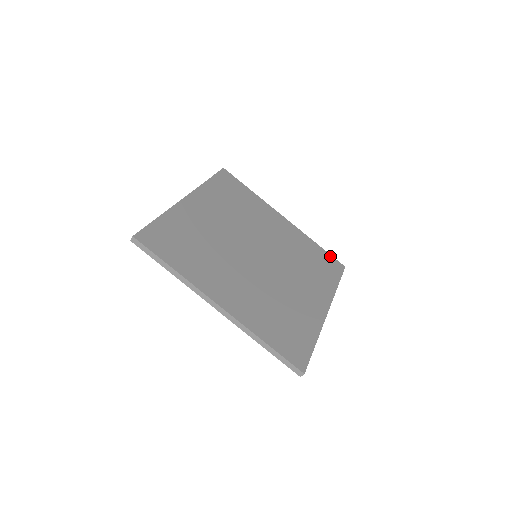
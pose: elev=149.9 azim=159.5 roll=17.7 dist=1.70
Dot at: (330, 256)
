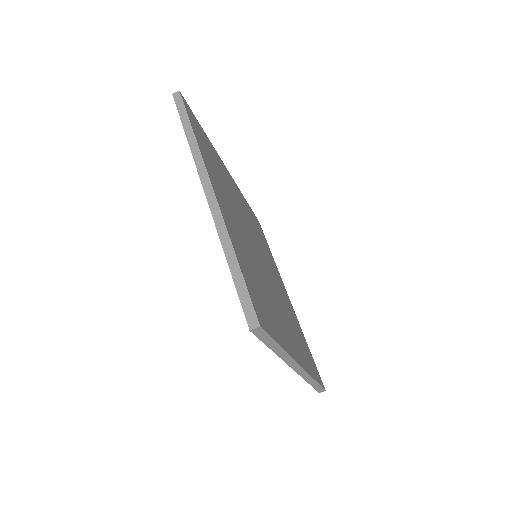
Dot at: (253, 213)
